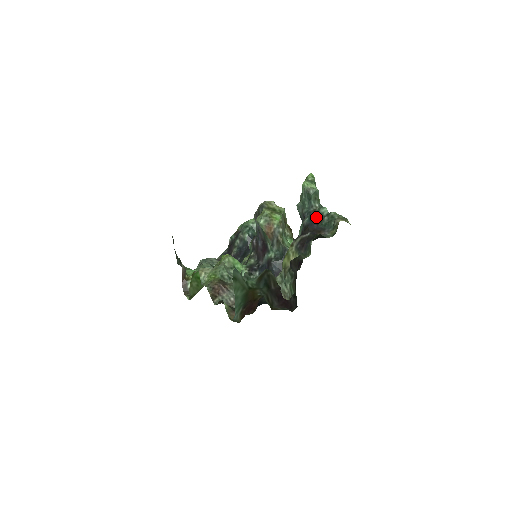
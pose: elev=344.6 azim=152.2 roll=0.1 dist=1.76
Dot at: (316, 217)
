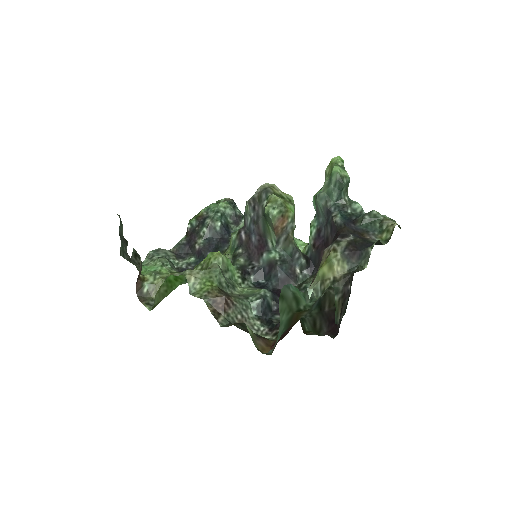
Dot at: (349, 214)
